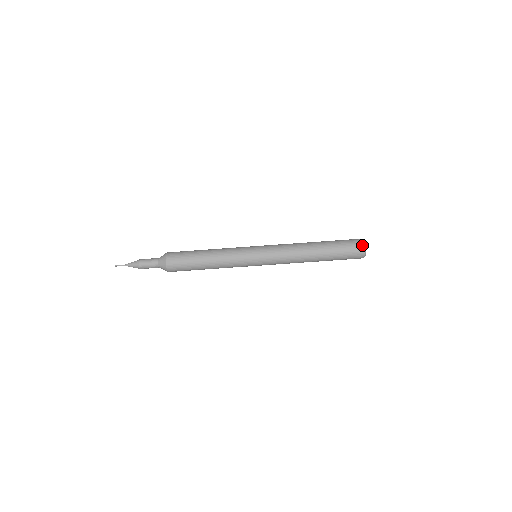
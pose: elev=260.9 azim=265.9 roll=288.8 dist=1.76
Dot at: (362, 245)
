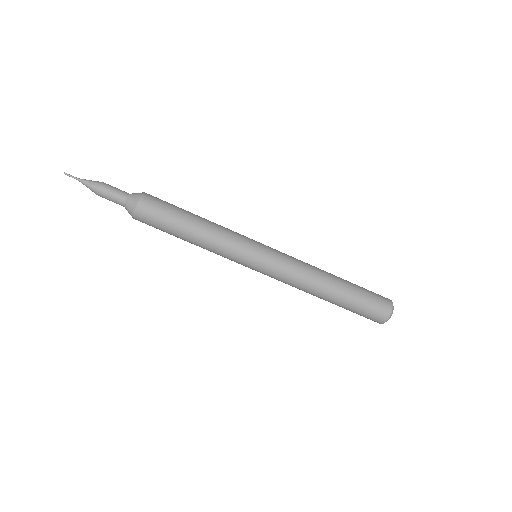
Dot at: (382, 321)
